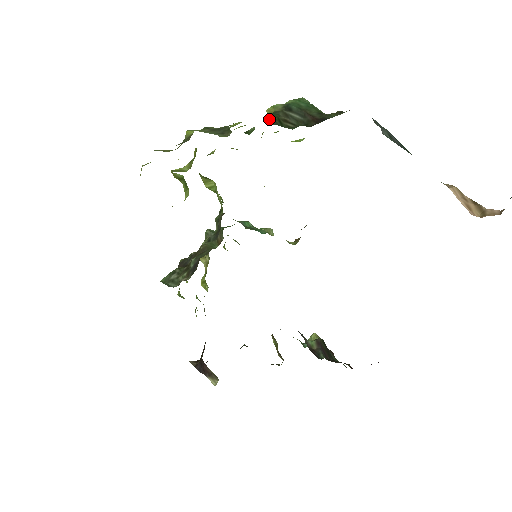
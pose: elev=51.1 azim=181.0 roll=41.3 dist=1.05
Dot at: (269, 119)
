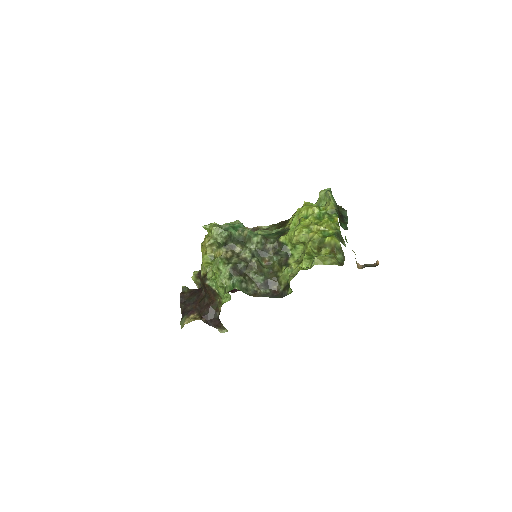
Dot at: (331, 212)
